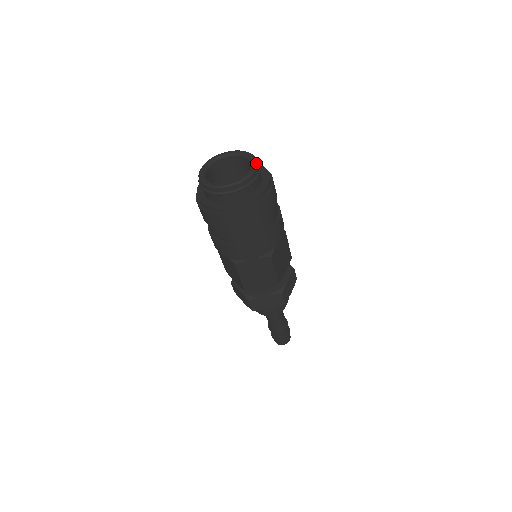
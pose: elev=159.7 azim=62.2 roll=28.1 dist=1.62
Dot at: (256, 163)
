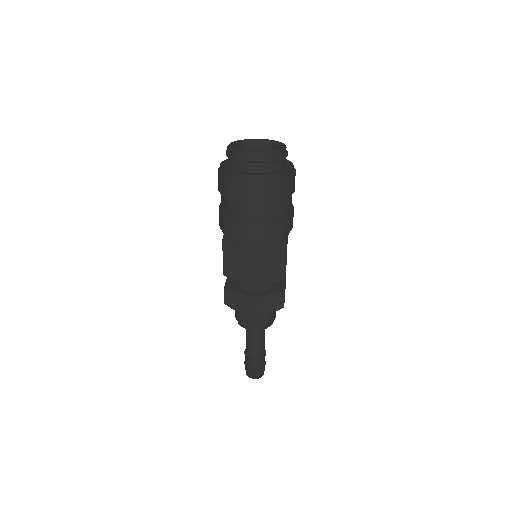
Dot at: (284, 144)
